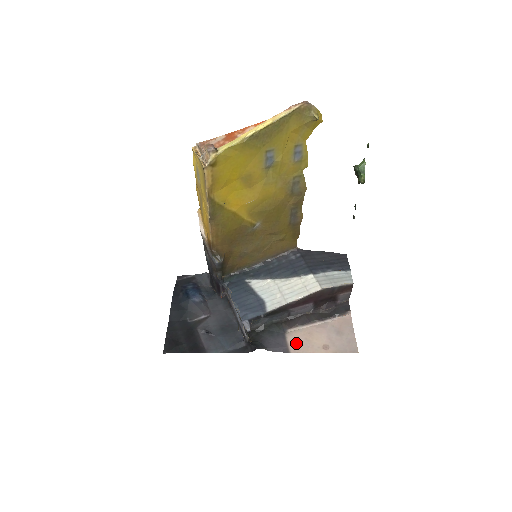
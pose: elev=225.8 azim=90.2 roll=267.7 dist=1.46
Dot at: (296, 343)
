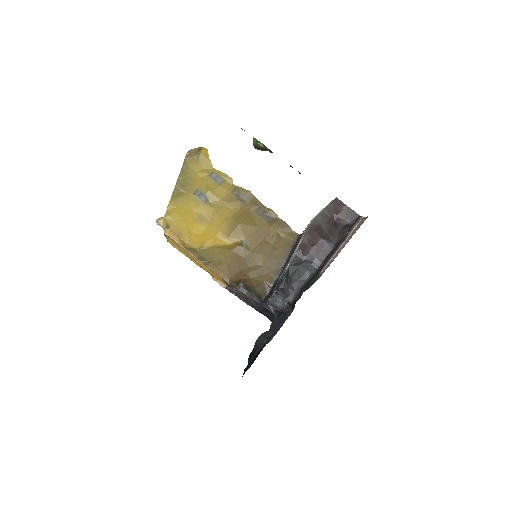
Dot at: (326, 268)
